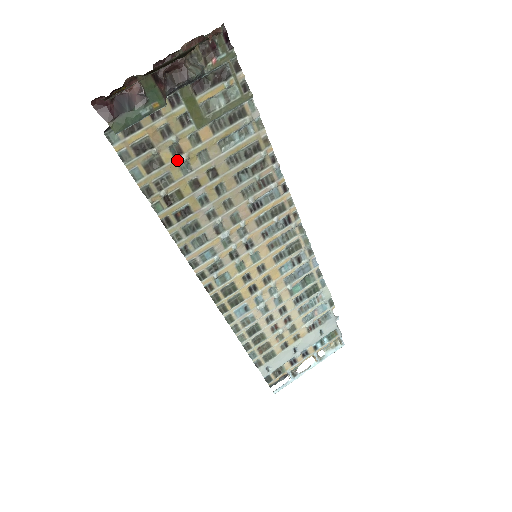
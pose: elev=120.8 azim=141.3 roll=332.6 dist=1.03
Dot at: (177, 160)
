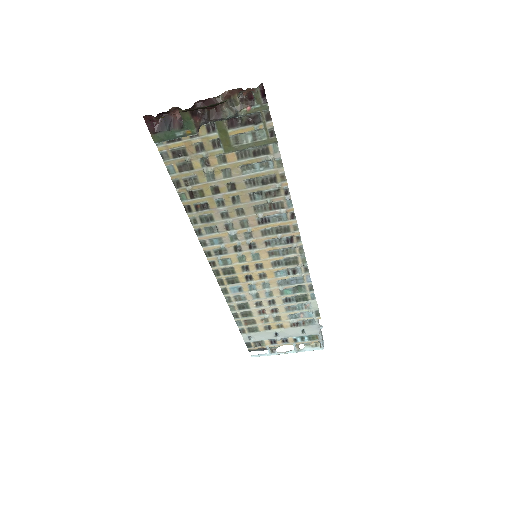
Dot at: (204, 169)
